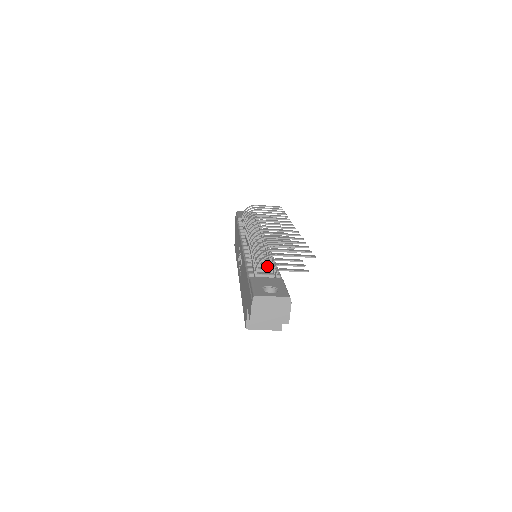
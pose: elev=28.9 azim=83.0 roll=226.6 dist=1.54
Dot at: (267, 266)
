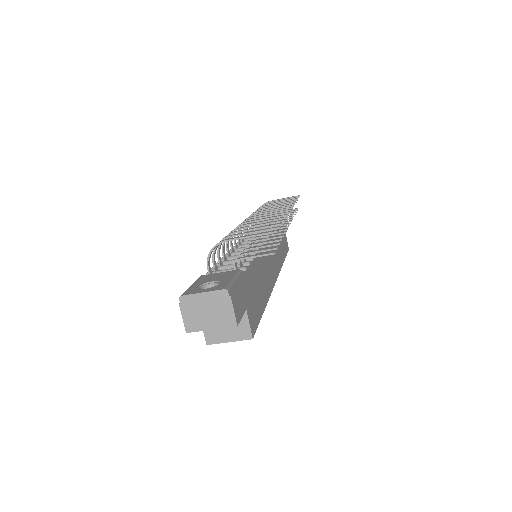
Dot at: (241, 261)
